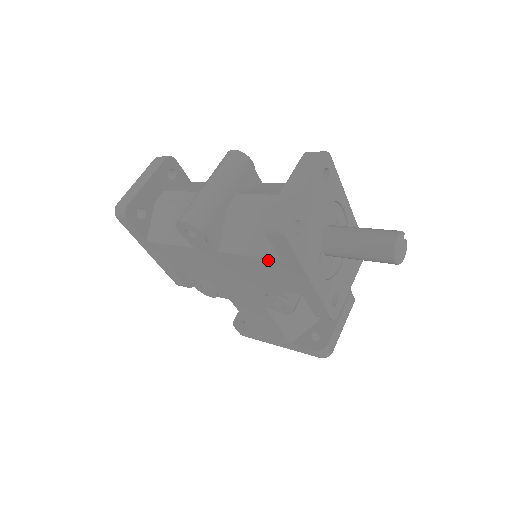
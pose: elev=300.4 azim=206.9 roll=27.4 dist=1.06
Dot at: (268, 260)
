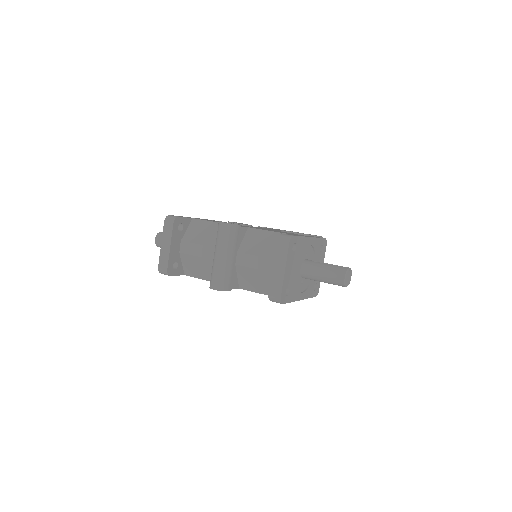
Dot at: occluded
